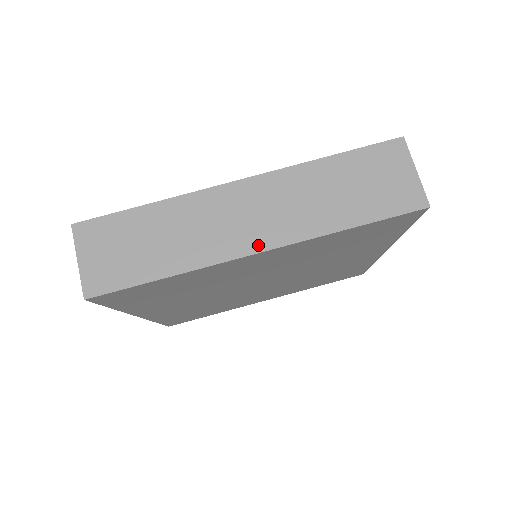
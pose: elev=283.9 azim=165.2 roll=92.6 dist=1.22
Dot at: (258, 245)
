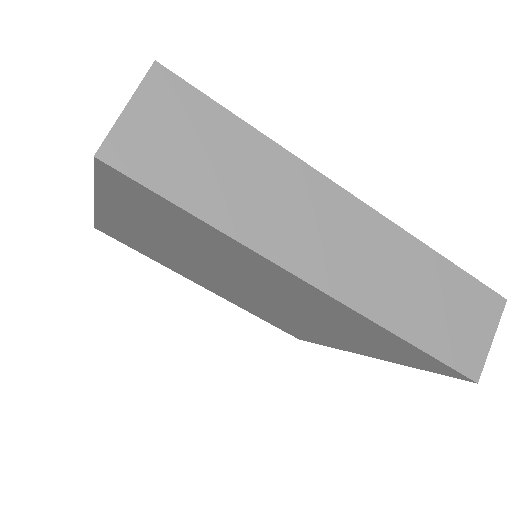
Dot at: (319, 278)
